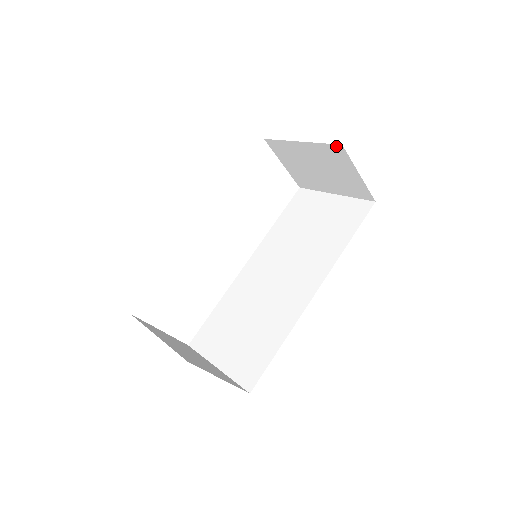
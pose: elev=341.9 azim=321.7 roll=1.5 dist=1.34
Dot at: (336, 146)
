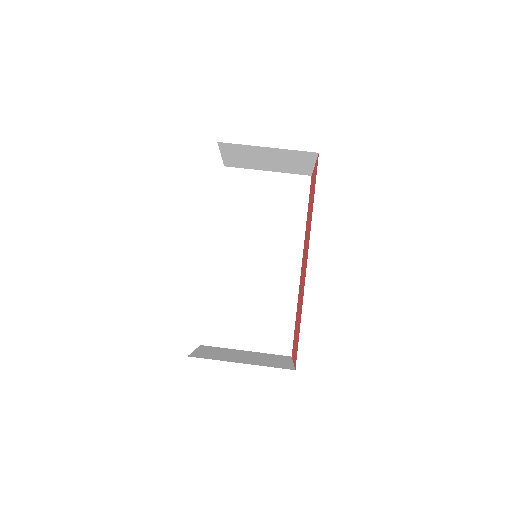
Dot at: (311, 153)
